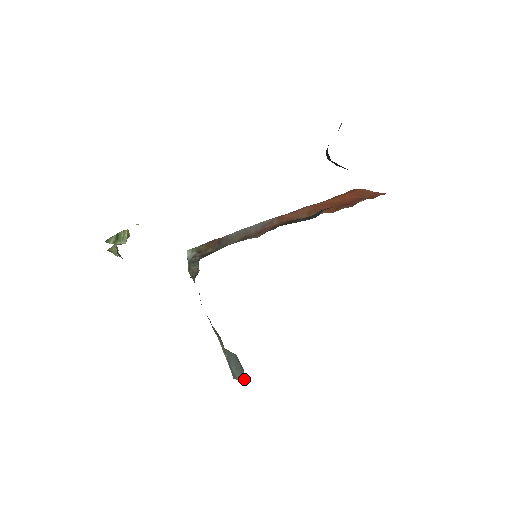
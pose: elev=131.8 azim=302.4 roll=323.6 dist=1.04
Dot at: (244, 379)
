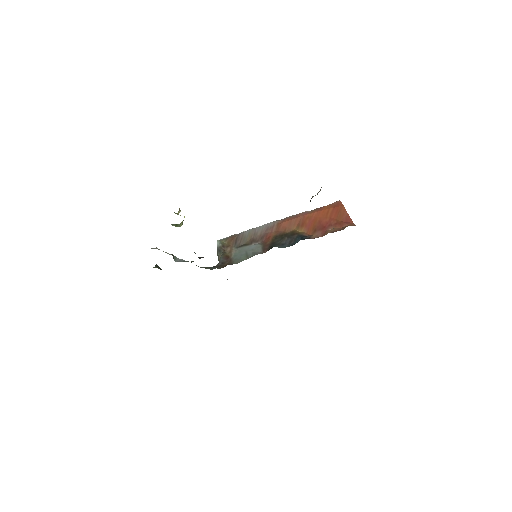
Dot at: occluded
